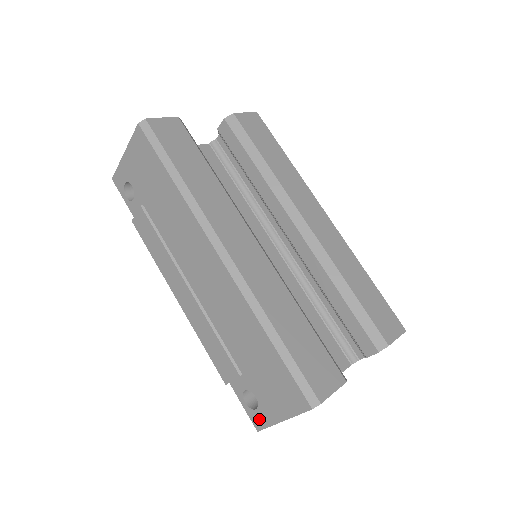
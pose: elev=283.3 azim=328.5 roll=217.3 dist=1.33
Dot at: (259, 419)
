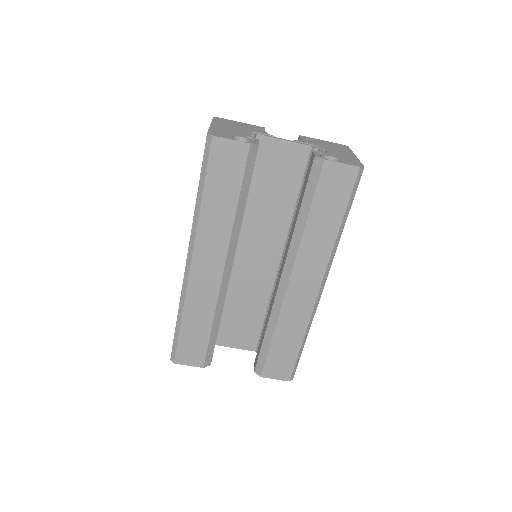
Dot at: occluded
